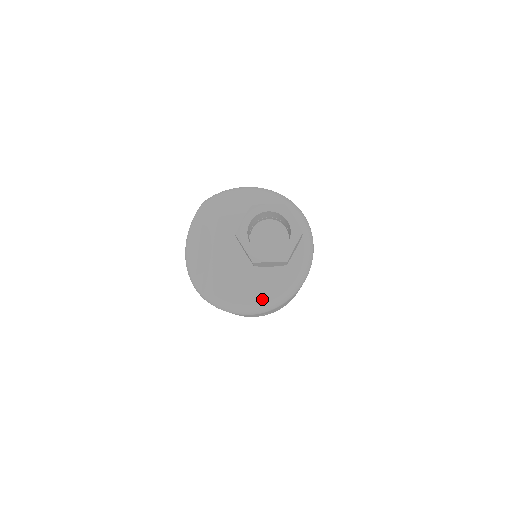
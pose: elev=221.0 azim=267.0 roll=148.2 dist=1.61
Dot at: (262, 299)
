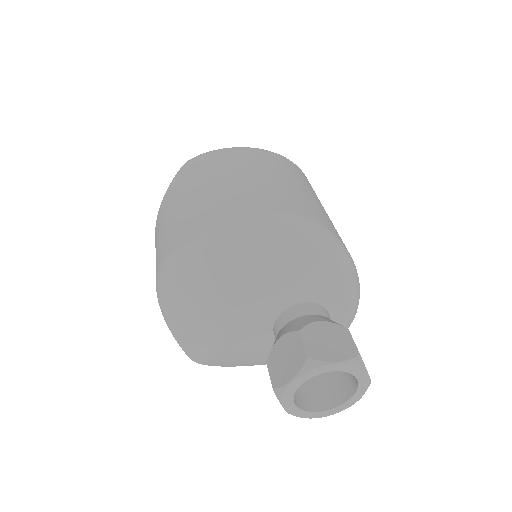
Dot at: occluded
